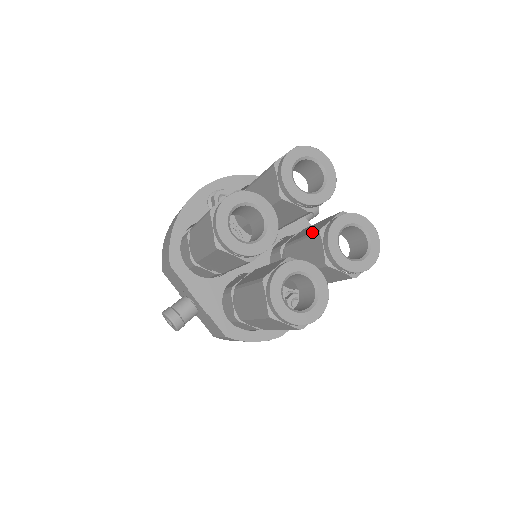
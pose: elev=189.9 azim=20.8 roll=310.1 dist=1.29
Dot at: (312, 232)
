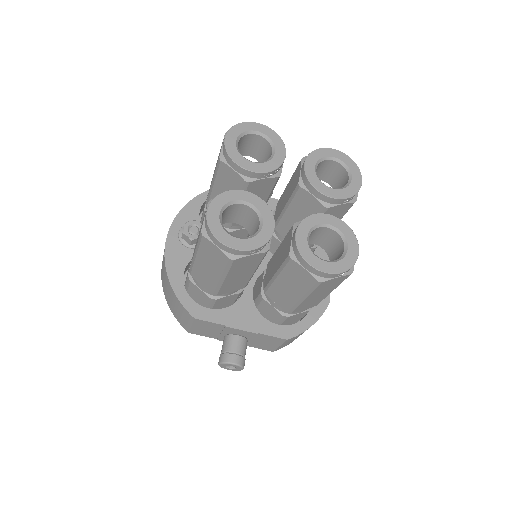
Dot at: (292, 193)
